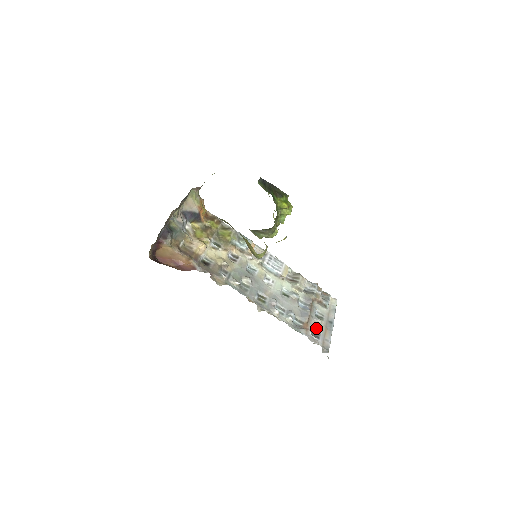
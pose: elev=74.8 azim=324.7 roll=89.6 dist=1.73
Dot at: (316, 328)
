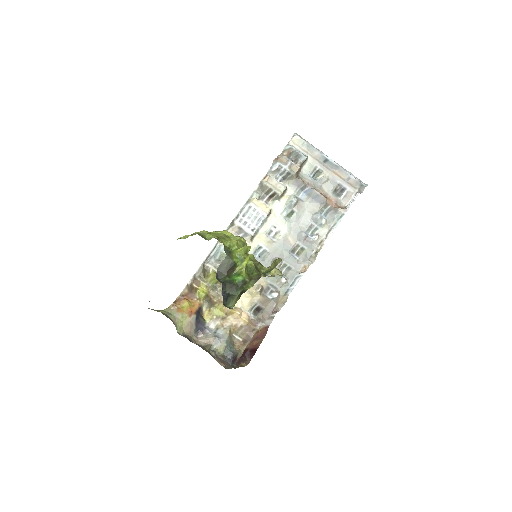
Dot at: (333, 187)
